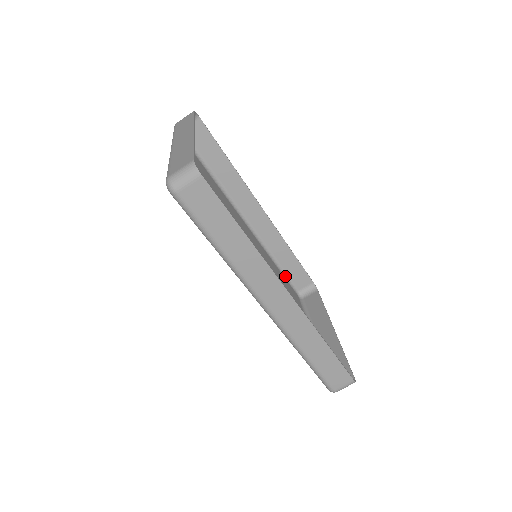
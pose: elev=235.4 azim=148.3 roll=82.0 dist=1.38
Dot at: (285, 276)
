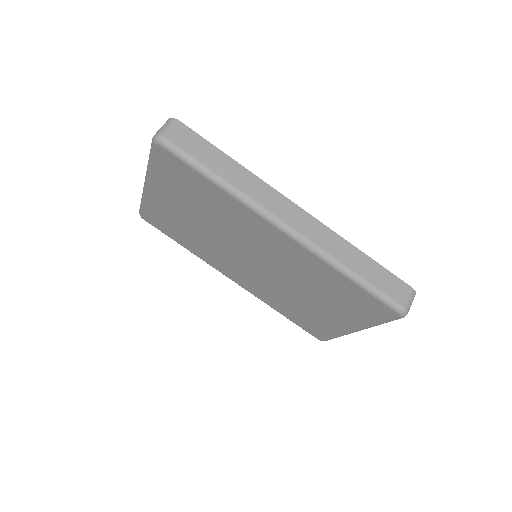
Dot at: occluded
